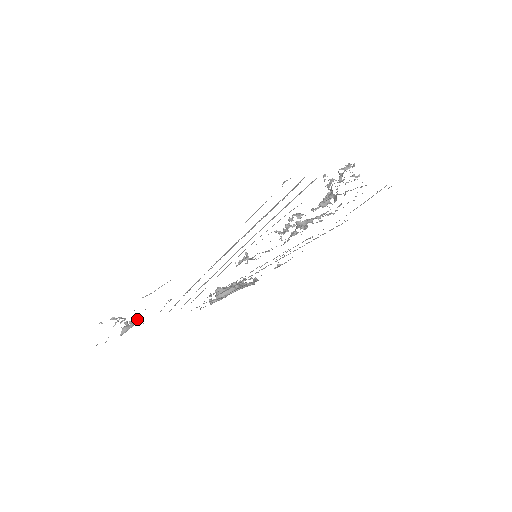
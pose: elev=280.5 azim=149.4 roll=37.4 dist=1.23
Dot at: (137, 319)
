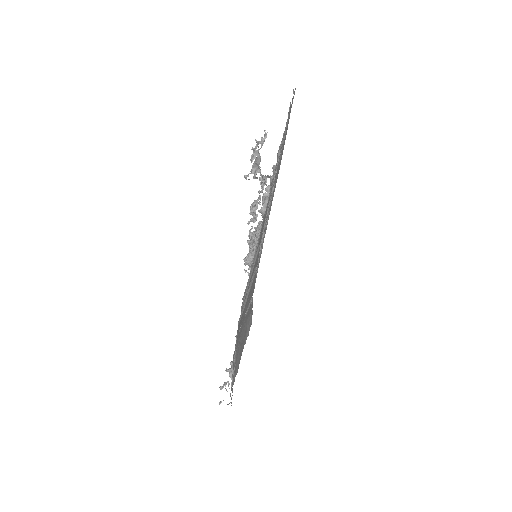
Dot at: (230, 363)
